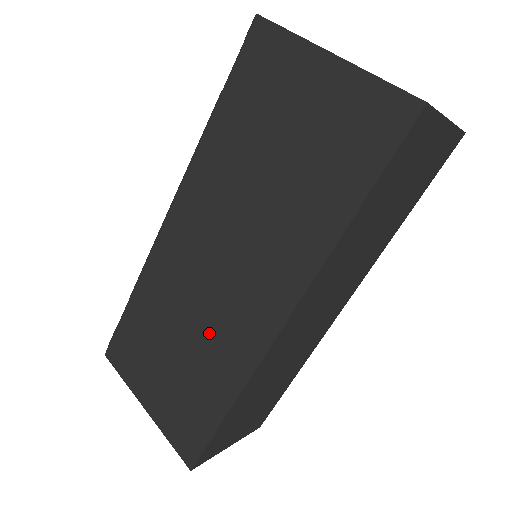
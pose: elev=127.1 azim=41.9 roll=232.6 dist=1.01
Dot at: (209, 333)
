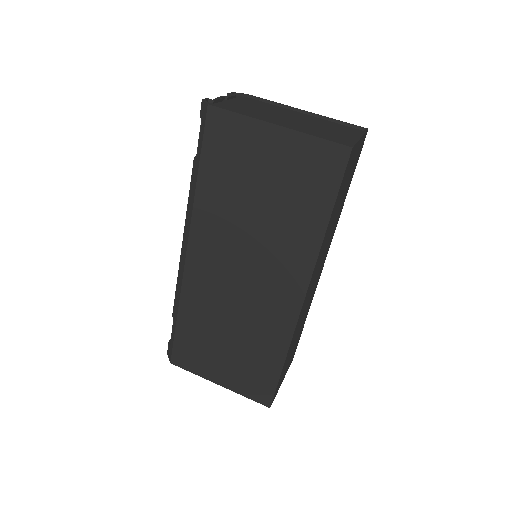
Dot at: (251, 322)
